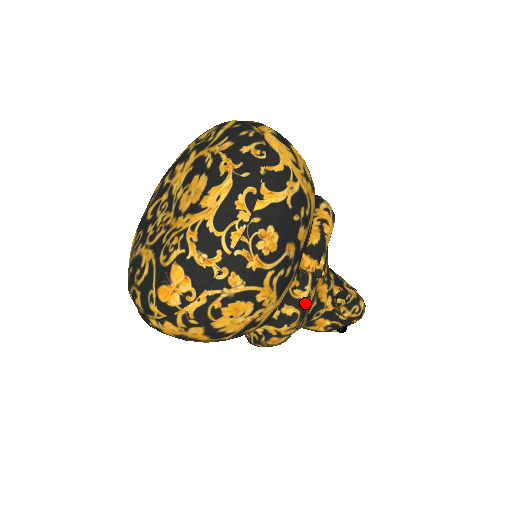
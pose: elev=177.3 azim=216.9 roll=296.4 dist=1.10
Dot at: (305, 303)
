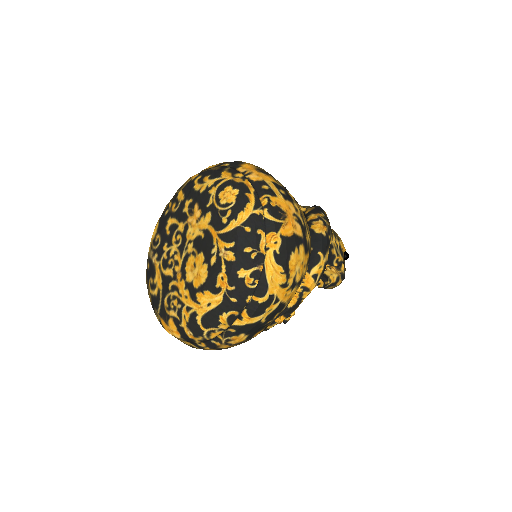
Dot at: occluded
